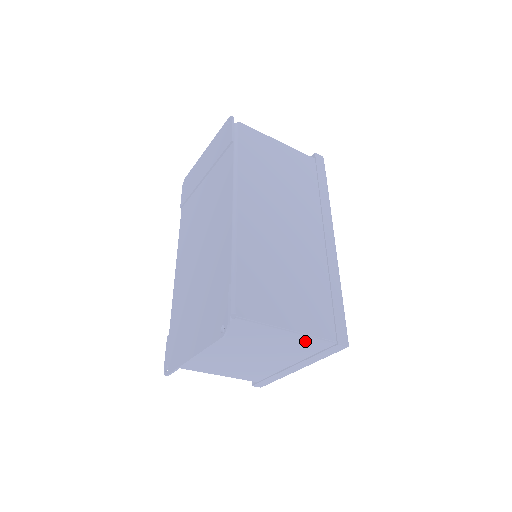
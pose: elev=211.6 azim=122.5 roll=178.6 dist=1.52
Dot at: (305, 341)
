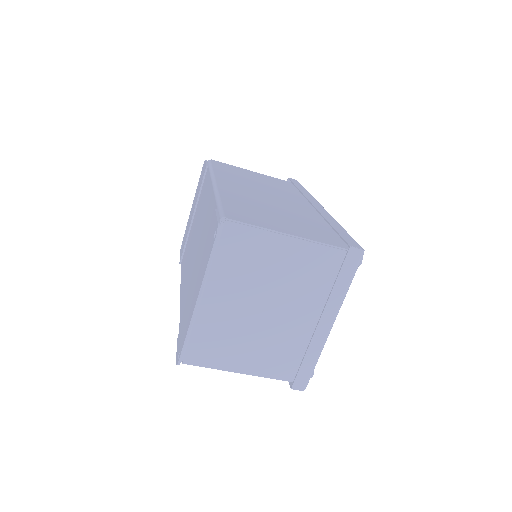
Dot at: (315, 256)
